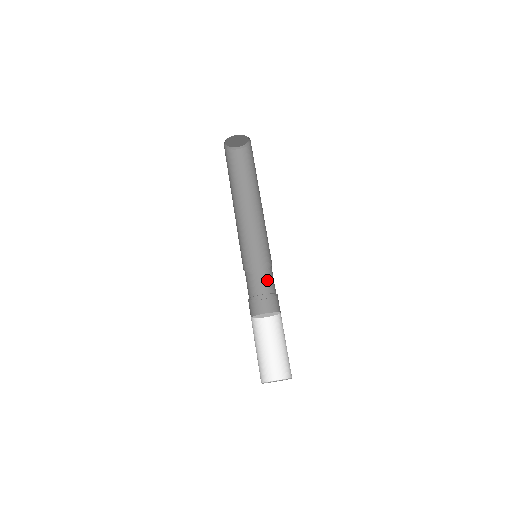
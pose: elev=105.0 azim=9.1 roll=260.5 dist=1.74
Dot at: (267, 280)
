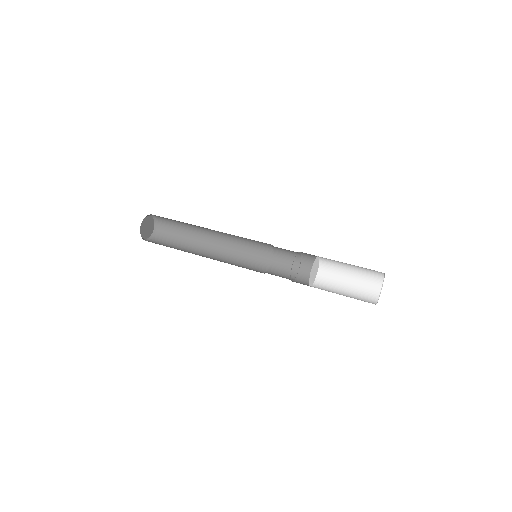
Dot at: (279, 271)
